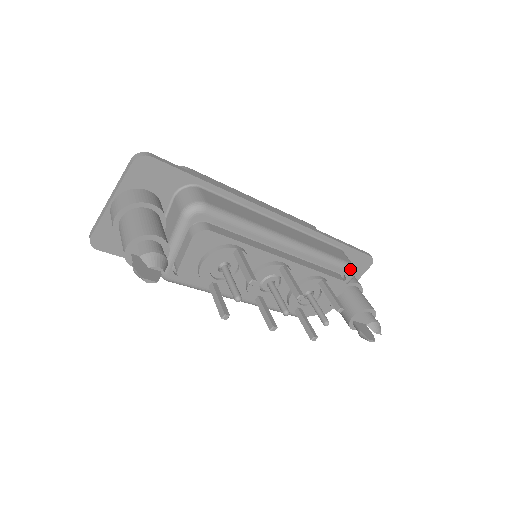
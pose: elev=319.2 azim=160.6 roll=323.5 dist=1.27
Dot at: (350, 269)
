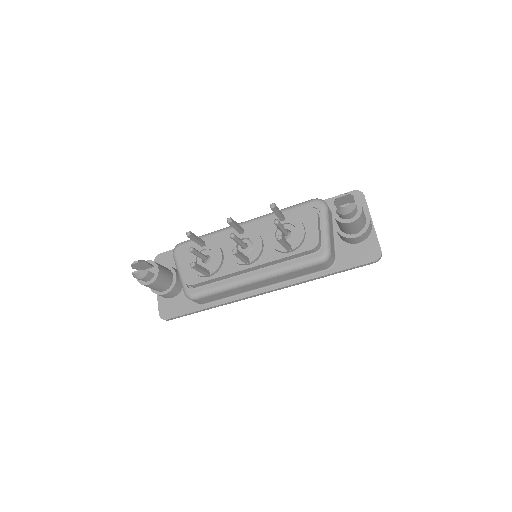
Dot at: (311, 201)
